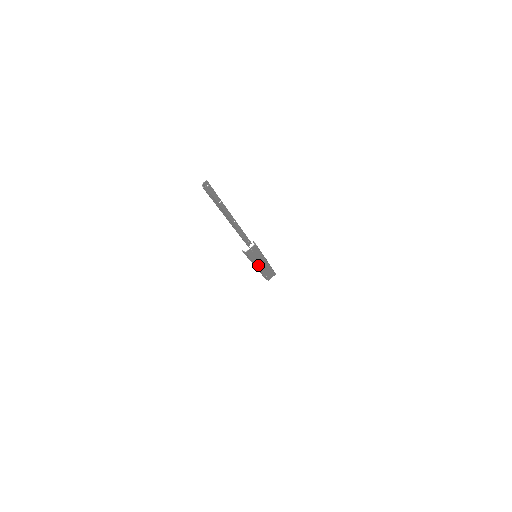
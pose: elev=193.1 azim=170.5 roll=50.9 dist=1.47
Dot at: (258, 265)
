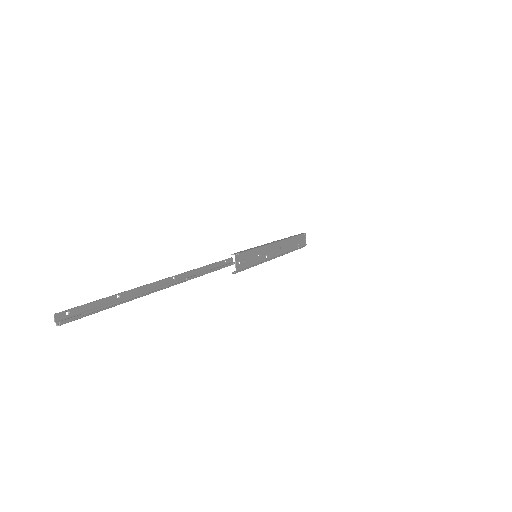
Dot at: (272, 256)
